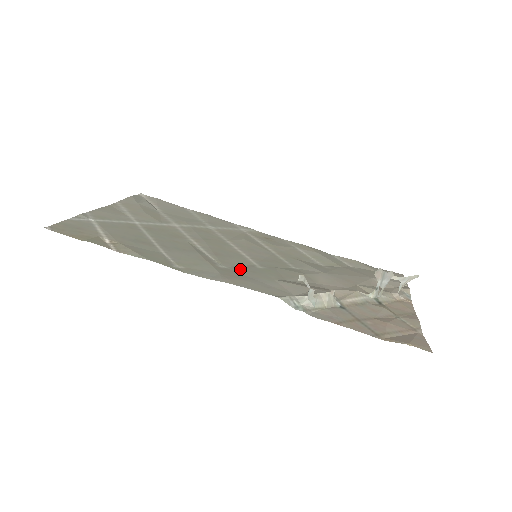
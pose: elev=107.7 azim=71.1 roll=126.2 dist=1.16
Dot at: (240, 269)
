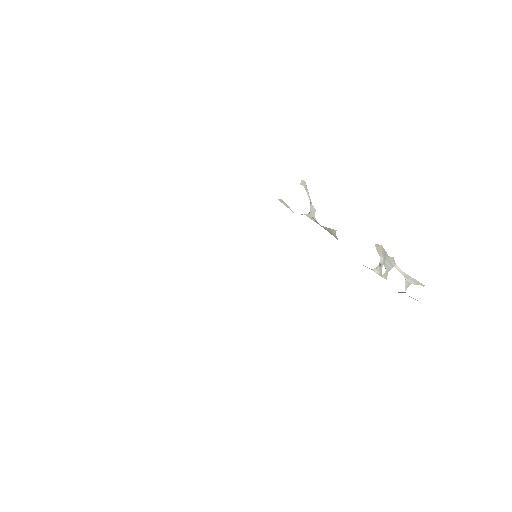
Dot at: occluded
